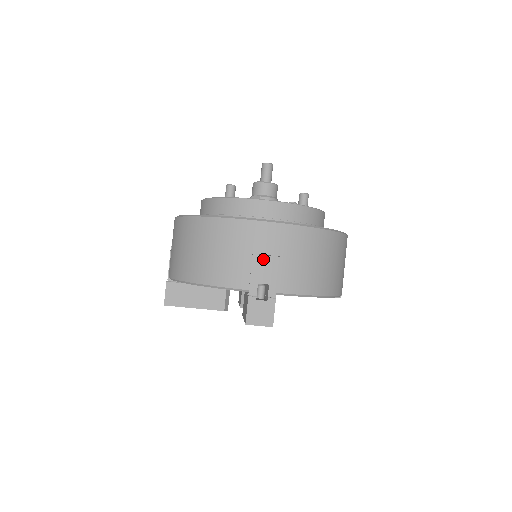
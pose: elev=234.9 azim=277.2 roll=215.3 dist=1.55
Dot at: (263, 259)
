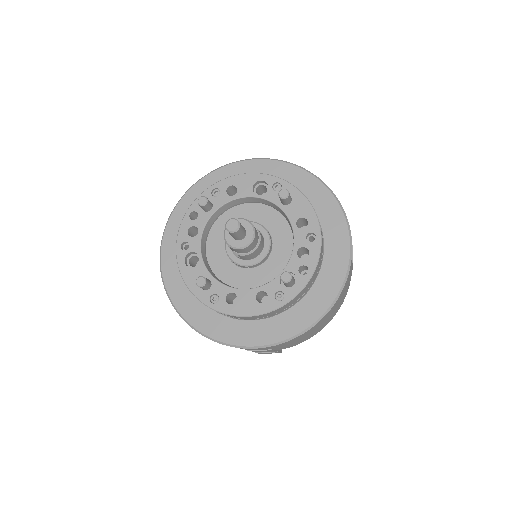
Dot at: occluded
